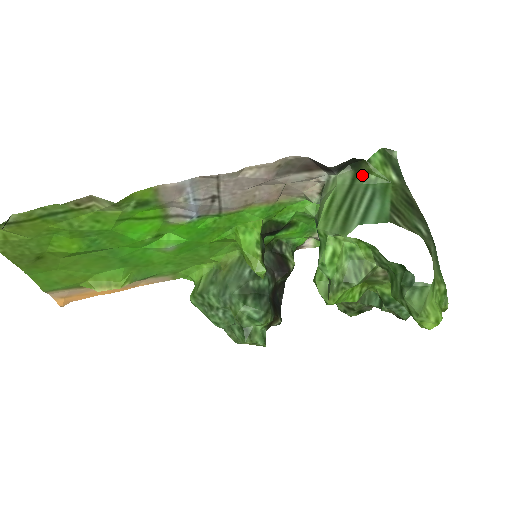
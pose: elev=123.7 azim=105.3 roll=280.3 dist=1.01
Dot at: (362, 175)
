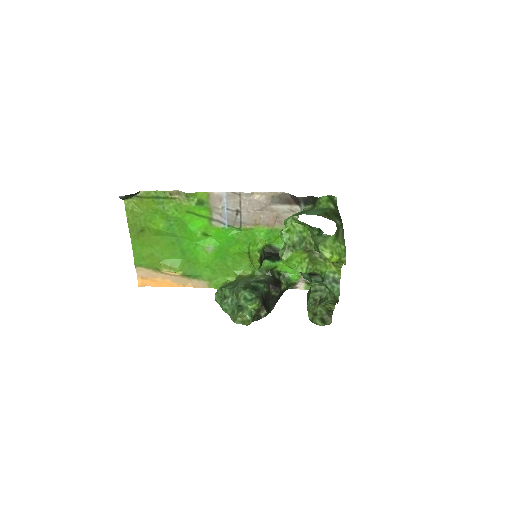
Dot at: (316, 206)
